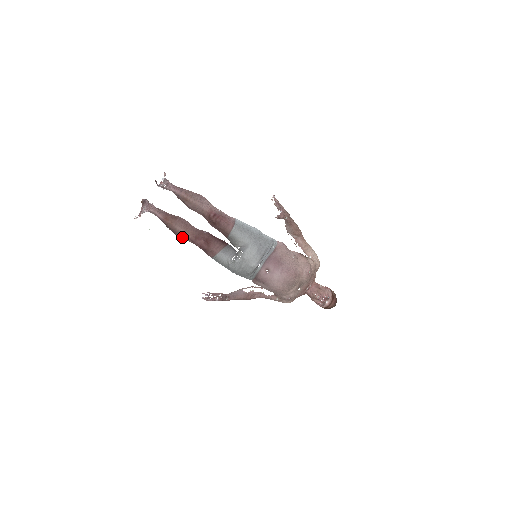
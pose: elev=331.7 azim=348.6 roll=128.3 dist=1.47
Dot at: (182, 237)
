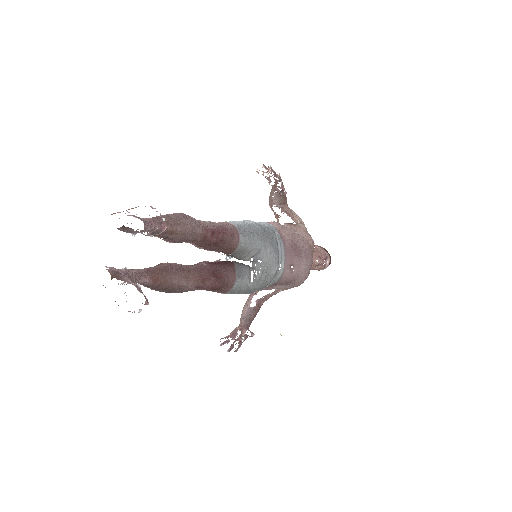
Dot at: (183, 291)
